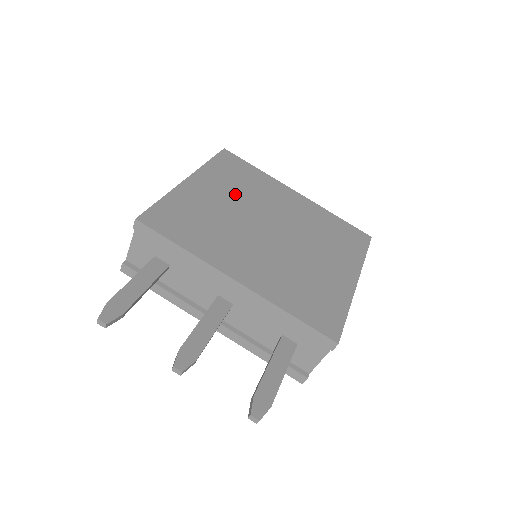
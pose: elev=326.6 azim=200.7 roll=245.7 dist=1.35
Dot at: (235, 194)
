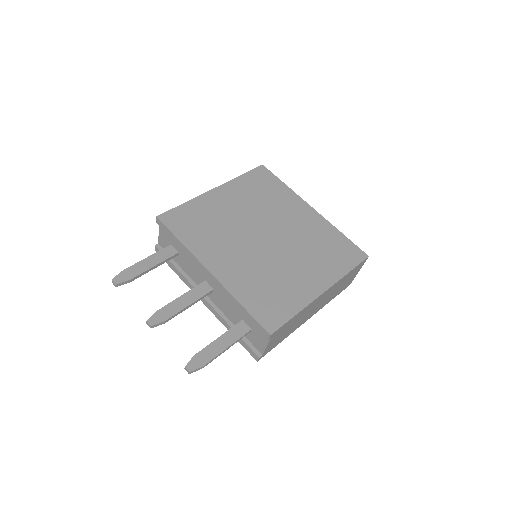
Dot at: (249, 205)
